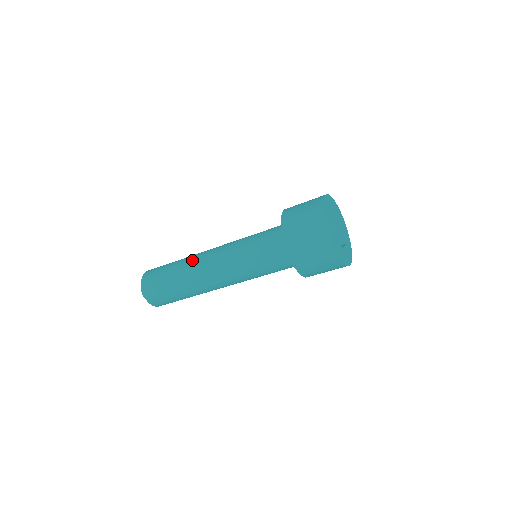
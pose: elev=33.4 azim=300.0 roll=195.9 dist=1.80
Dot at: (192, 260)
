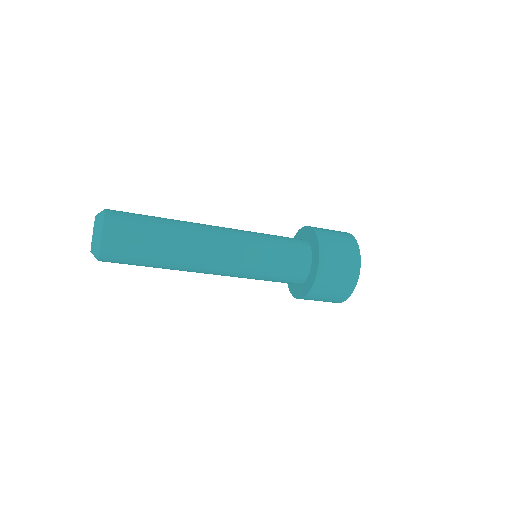
Dot at: (192, 236)
